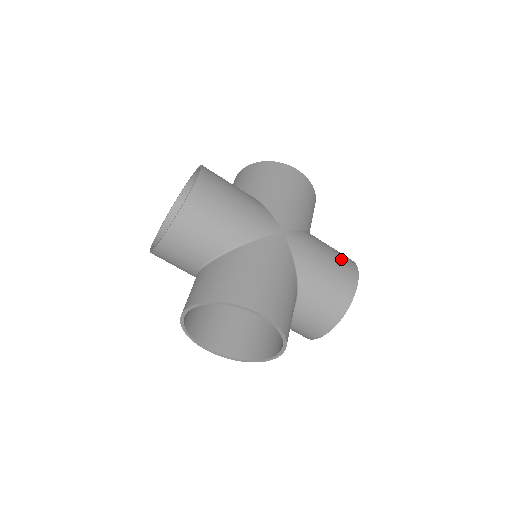
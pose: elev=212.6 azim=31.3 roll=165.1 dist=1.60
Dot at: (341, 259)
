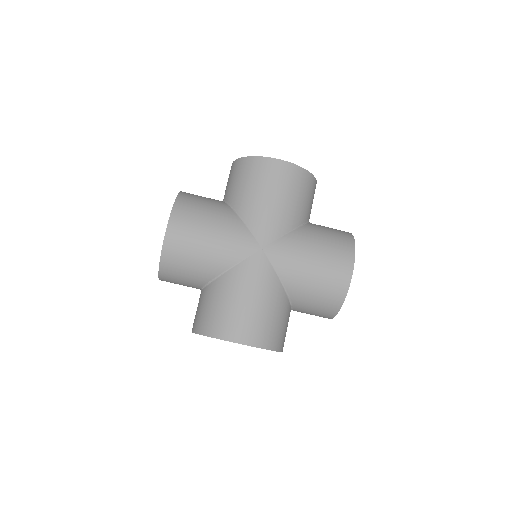
Dot at: (333, 252)
